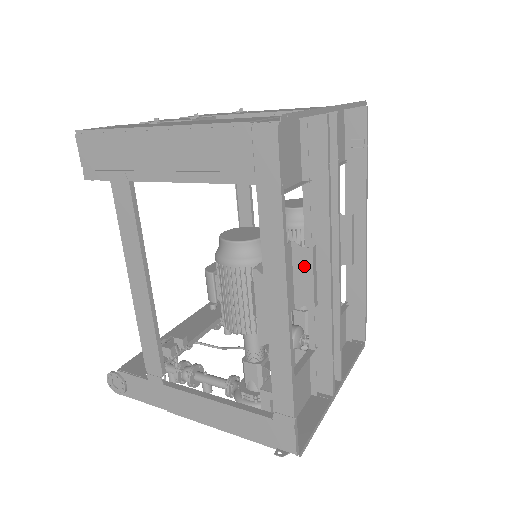
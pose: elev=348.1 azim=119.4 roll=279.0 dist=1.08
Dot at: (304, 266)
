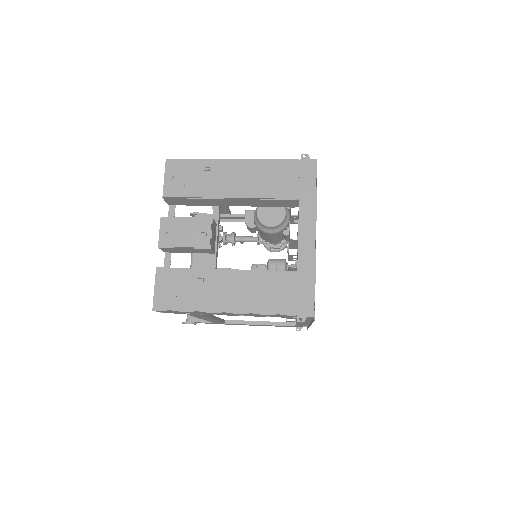
Dot at: (296, 270)
